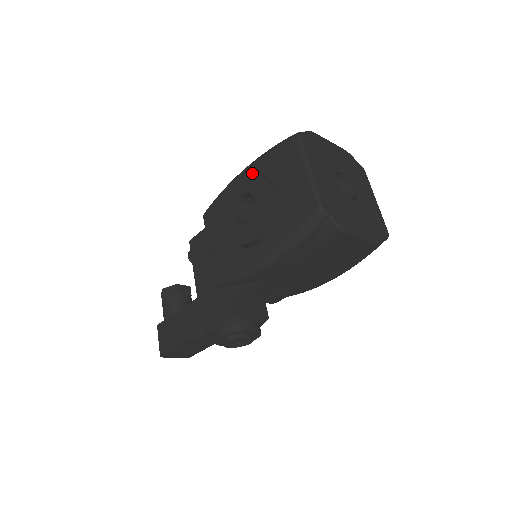
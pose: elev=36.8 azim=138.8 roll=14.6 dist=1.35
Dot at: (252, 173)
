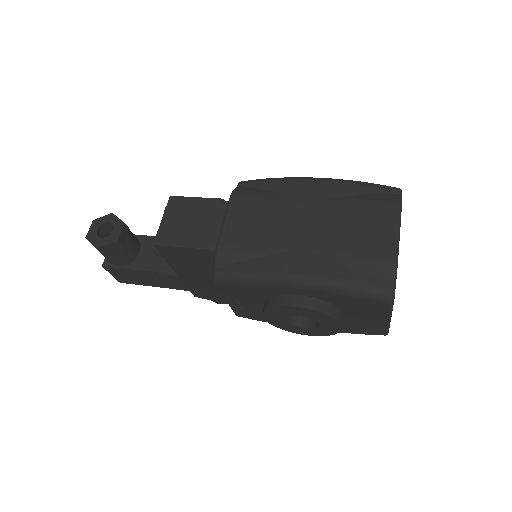
Dot at: (322, 314)
